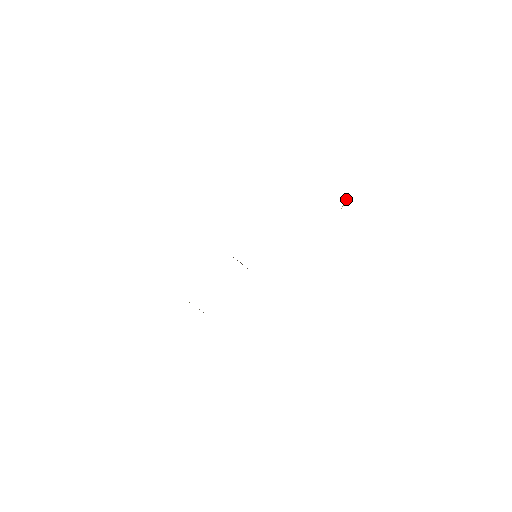
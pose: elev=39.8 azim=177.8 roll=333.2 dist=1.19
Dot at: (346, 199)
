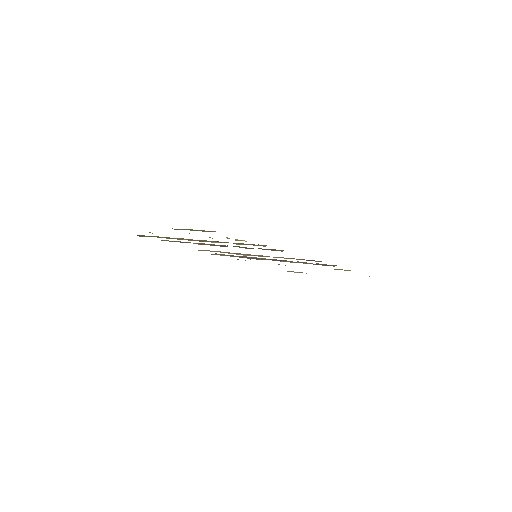
Dot at: occluded
